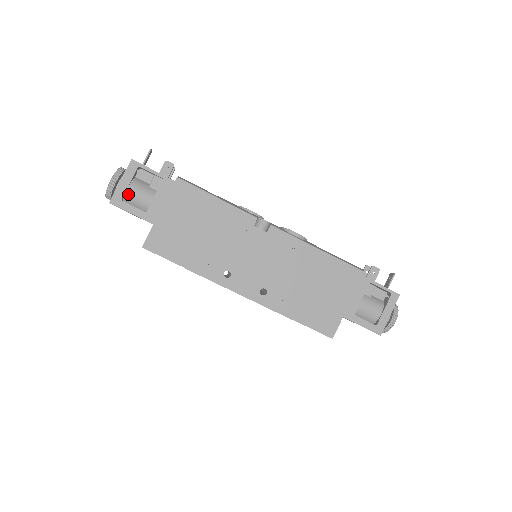
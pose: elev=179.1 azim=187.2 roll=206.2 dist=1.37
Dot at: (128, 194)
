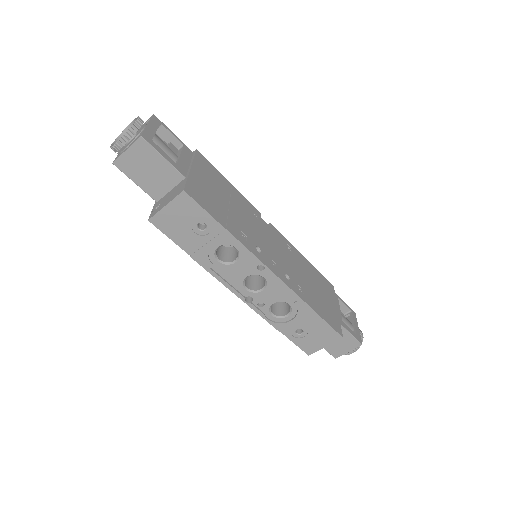
Dot at: (154, 140)
